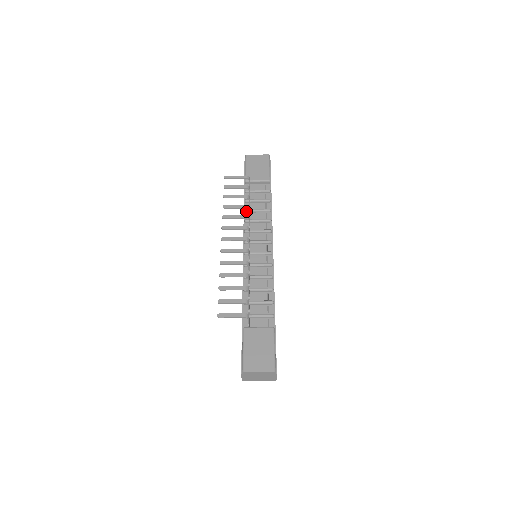
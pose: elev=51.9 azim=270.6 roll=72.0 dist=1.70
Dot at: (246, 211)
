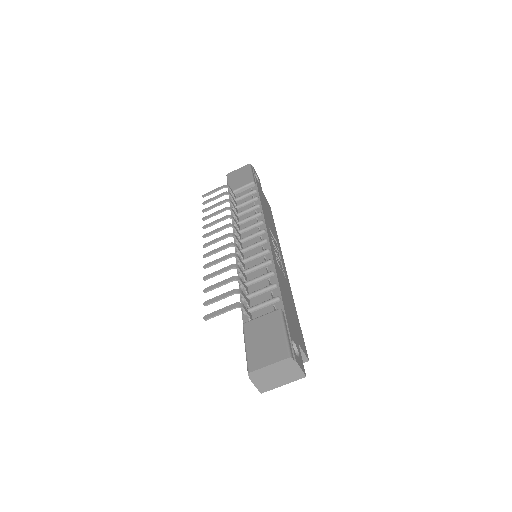
Dot at: occluded
